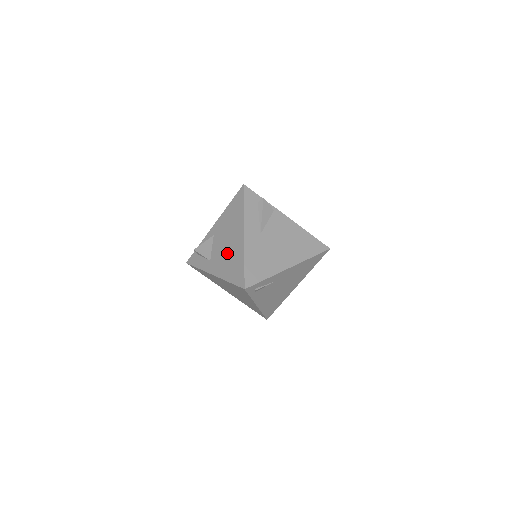
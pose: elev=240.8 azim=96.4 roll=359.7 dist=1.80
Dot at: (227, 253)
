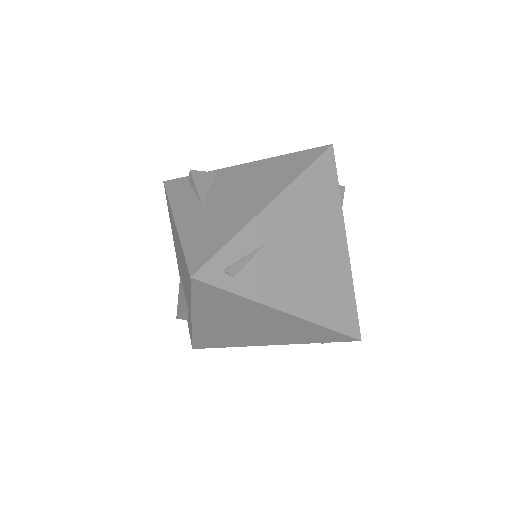
Dot at: (182, 270)
